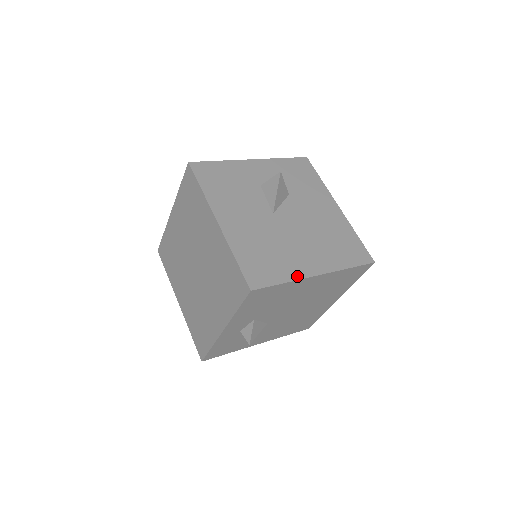
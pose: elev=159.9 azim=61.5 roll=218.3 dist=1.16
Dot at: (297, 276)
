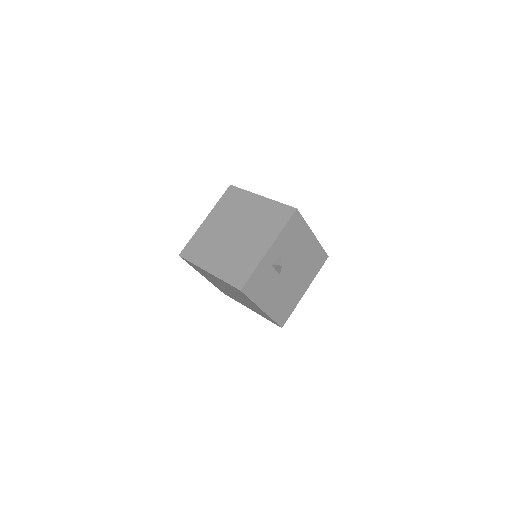
Dot at: (307, 226)
